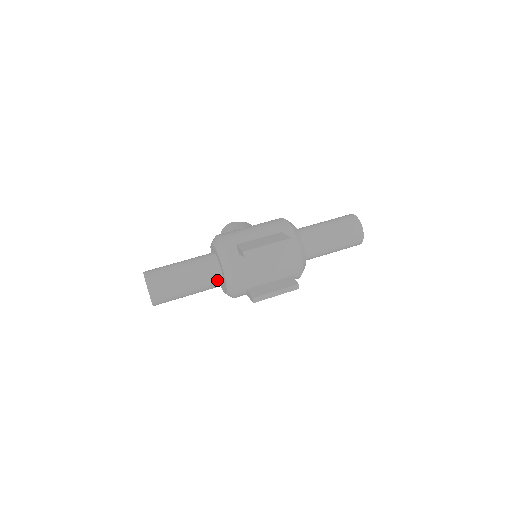
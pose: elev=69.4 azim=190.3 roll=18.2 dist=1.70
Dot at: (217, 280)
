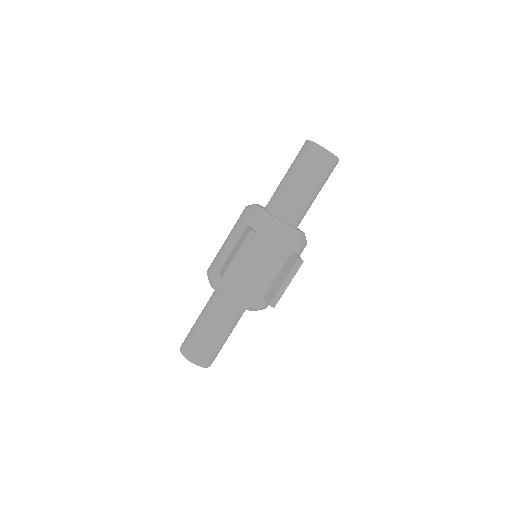
Dot at: (235, 309)
